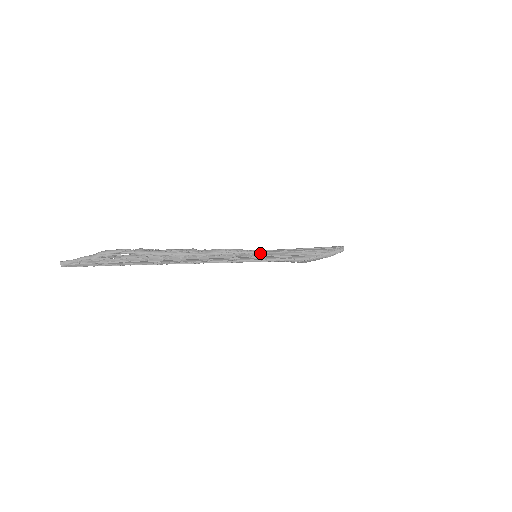
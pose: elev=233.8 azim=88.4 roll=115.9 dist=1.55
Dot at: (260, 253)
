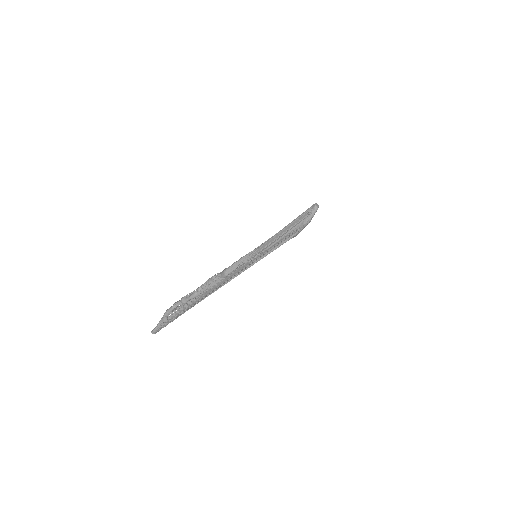
Dot at: (256, 254)
